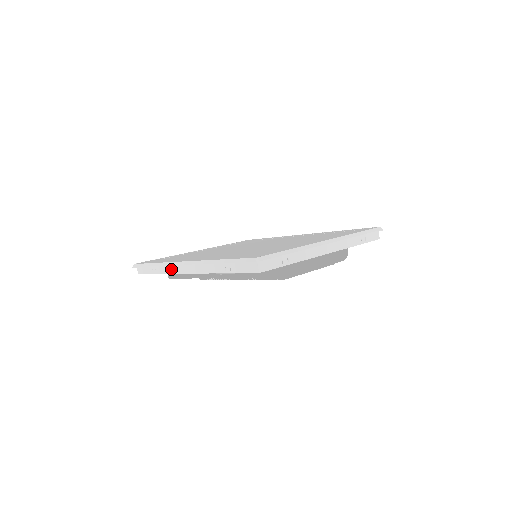
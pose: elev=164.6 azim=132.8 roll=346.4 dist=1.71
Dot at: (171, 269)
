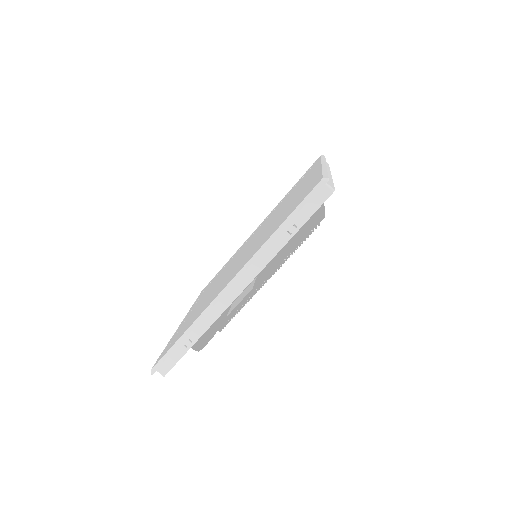
Dot at: (213, 314)
